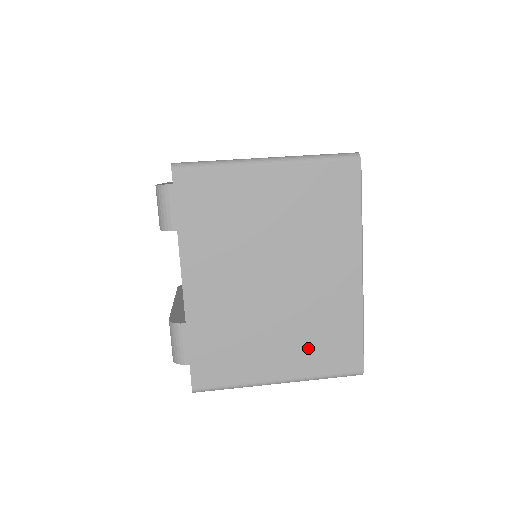
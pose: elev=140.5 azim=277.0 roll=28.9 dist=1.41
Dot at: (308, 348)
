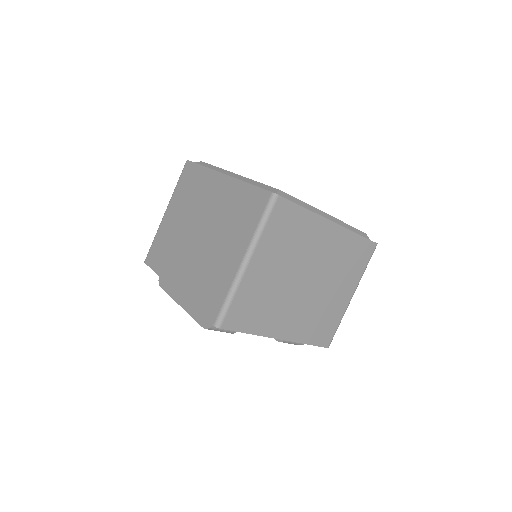
Dot at: (349, 273)
